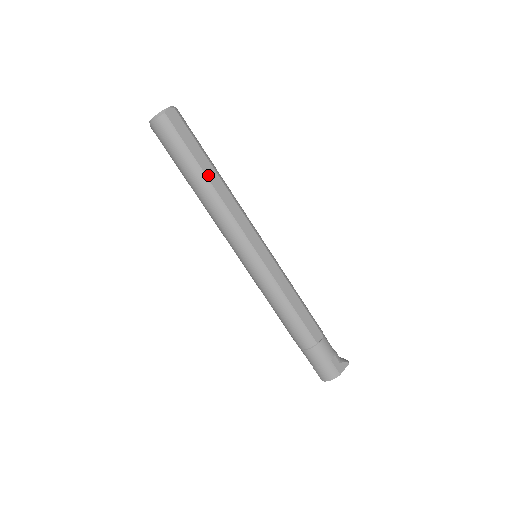
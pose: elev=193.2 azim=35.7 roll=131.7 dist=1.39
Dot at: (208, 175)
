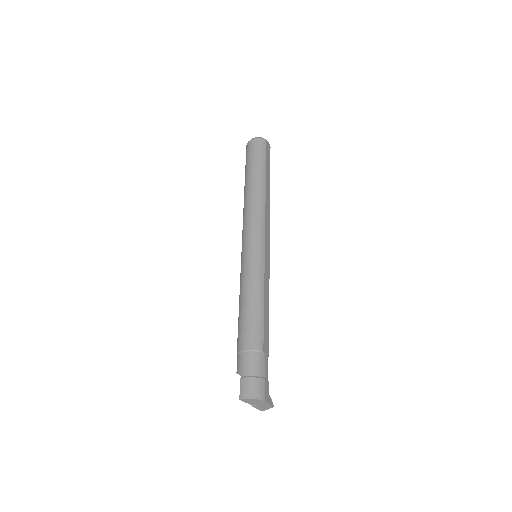
Dot at: (266, 183)
